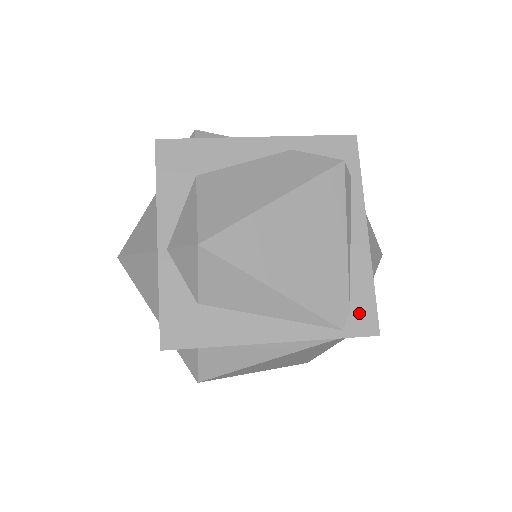
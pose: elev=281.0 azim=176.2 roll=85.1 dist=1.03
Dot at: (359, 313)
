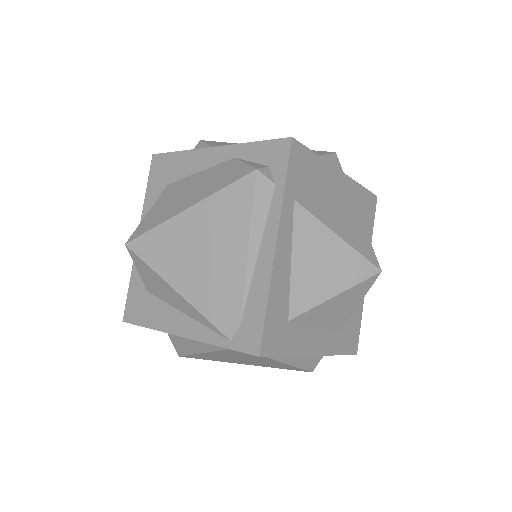
Dot at: (247, 328)
